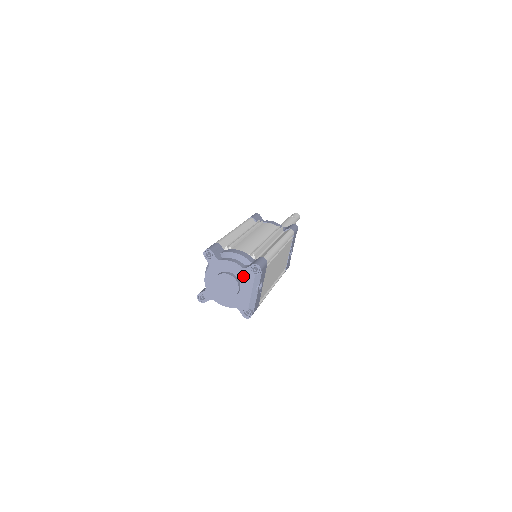
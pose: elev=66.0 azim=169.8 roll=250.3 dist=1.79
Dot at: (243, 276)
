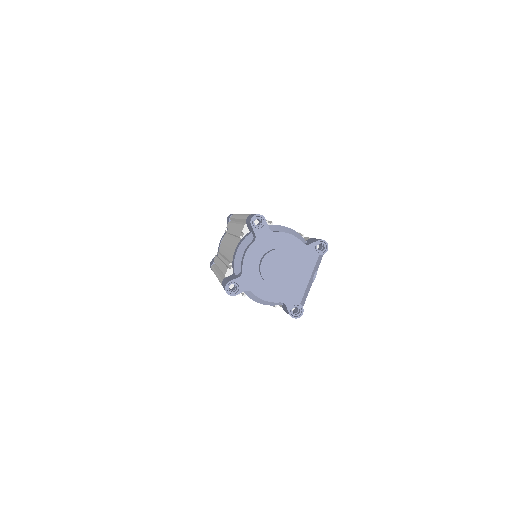
Dot at: (302, 256)
